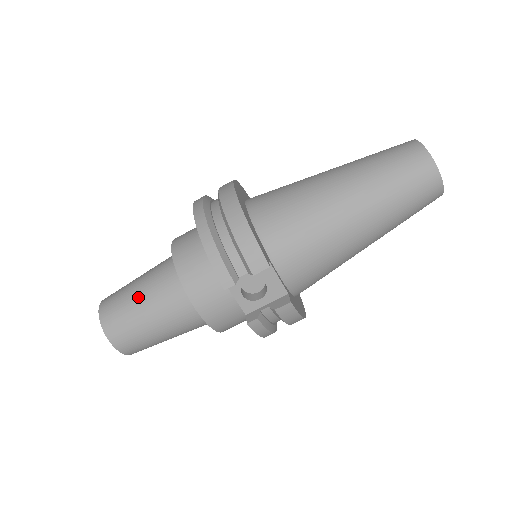
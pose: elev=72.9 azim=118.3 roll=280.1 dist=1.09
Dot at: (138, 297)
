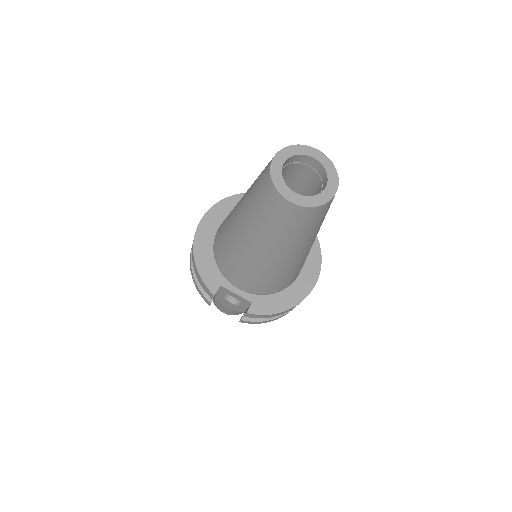
Dot at: occluded
